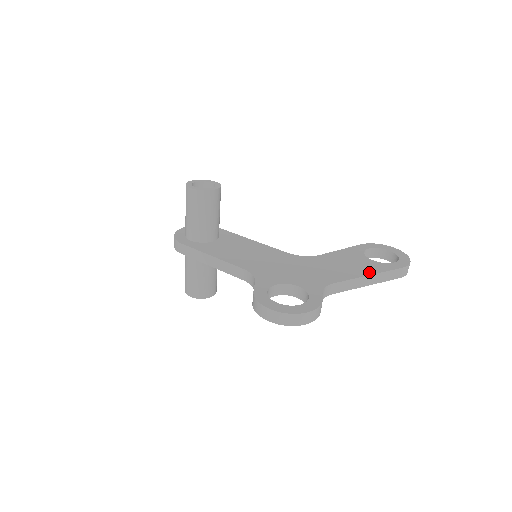
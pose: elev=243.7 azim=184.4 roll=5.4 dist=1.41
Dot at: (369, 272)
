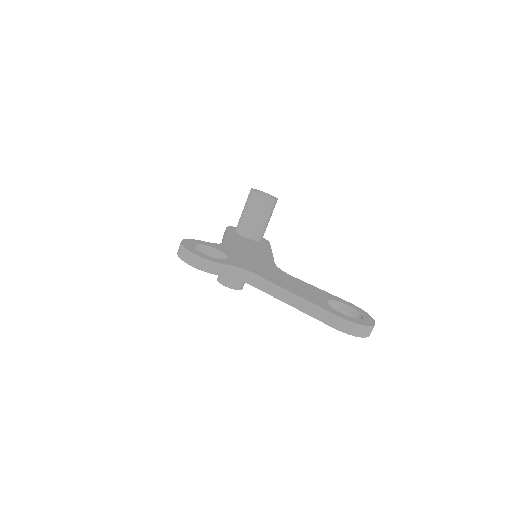
Dot at: (300, 295)
